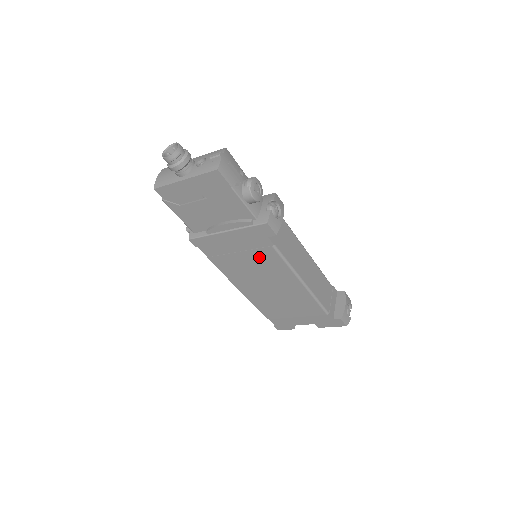
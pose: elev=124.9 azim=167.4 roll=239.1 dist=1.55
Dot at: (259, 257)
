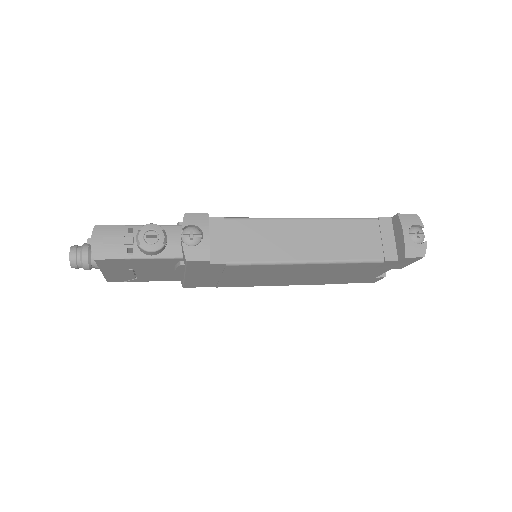
Dot at: (238, 272)
